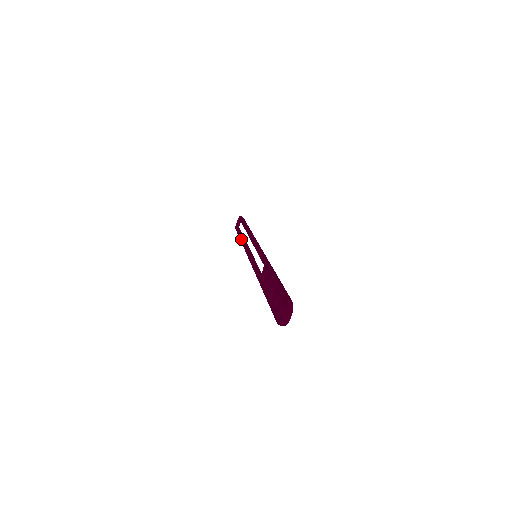
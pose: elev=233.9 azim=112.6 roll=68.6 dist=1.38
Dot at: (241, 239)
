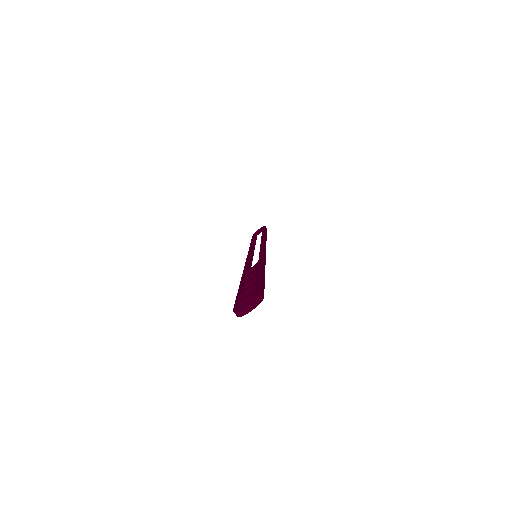
Dot at: (252, 241)
